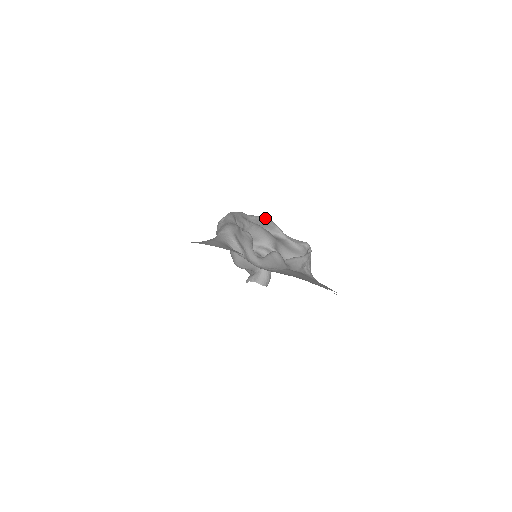
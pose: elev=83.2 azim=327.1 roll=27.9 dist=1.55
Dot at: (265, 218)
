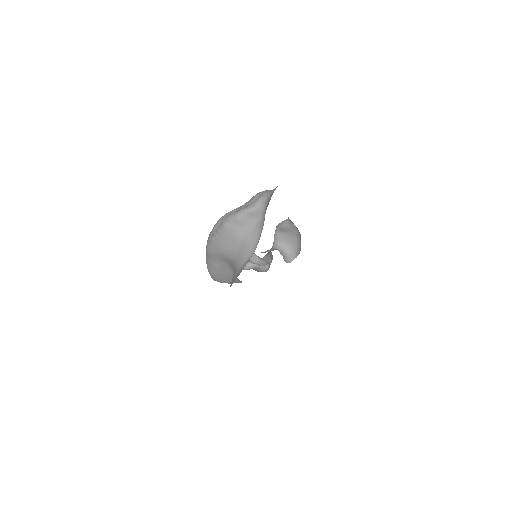
Dot at: occluded
